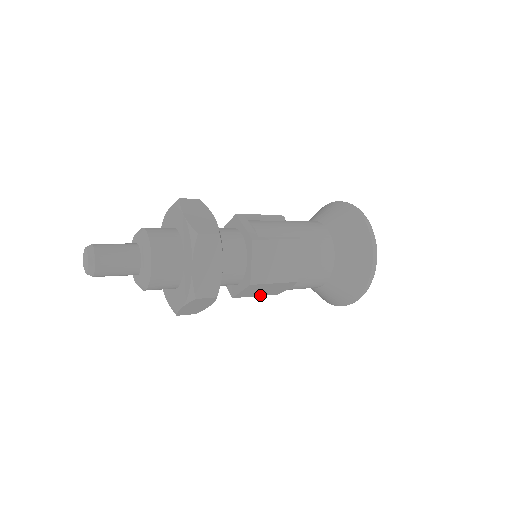
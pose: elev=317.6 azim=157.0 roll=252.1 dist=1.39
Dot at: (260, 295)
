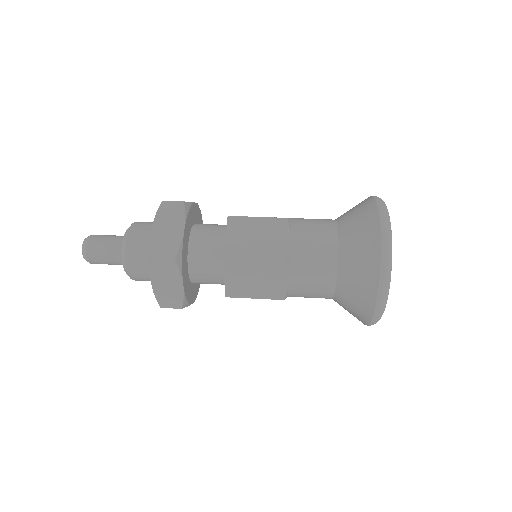
Dot at: (260, 297)
